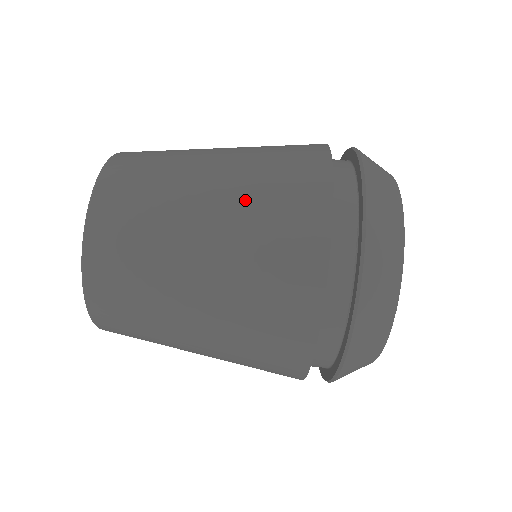
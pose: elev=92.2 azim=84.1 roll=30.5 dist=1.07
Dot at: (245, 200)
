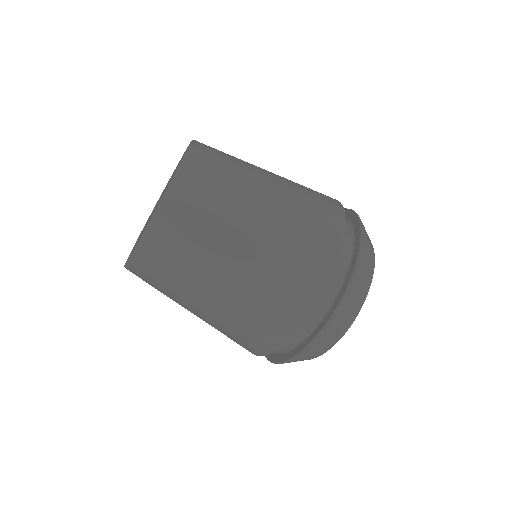
Dot at: (238, 309)
